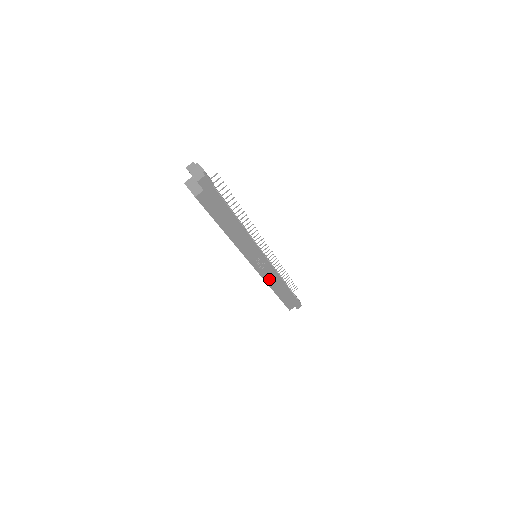
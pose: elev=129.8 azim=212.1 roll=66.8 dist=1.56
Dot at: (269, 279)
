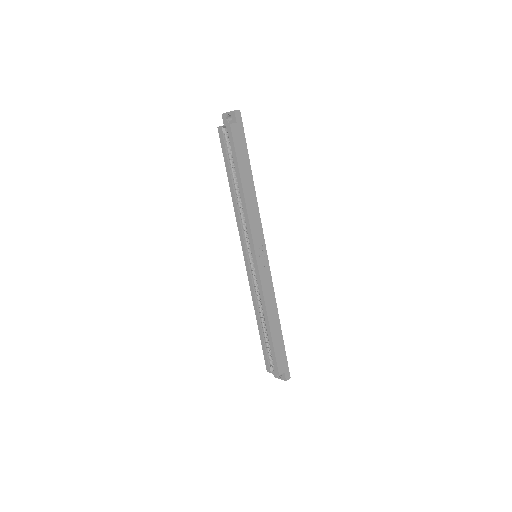
Dot at: (266, 292)
